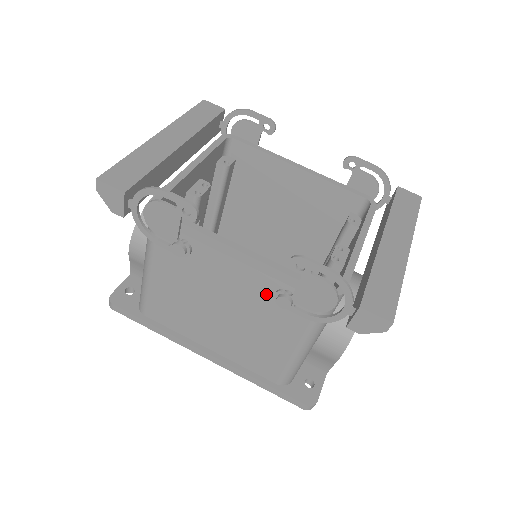
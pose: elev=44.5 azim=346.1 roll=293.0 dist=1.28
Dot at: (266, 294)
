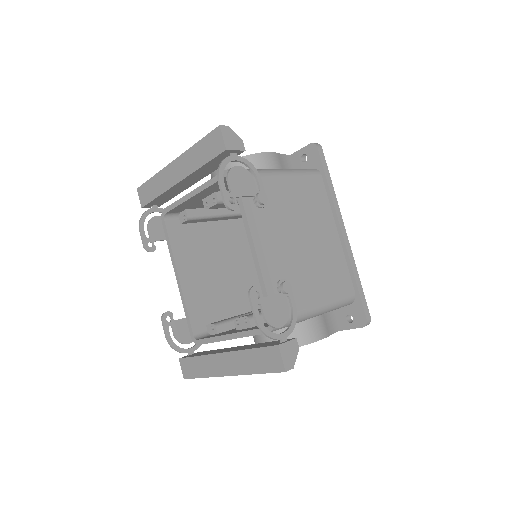
Dot at: occluded
